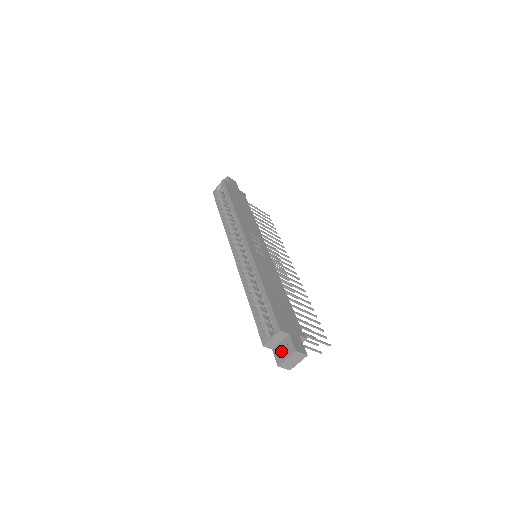
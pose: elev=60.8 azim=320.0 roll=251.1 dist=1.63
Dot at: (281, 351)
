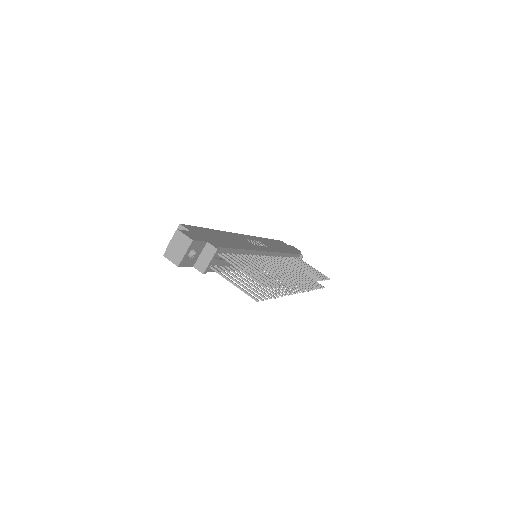
Dot at: occluded
